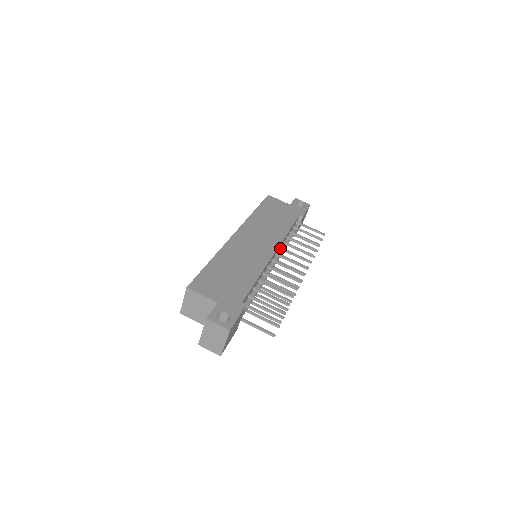
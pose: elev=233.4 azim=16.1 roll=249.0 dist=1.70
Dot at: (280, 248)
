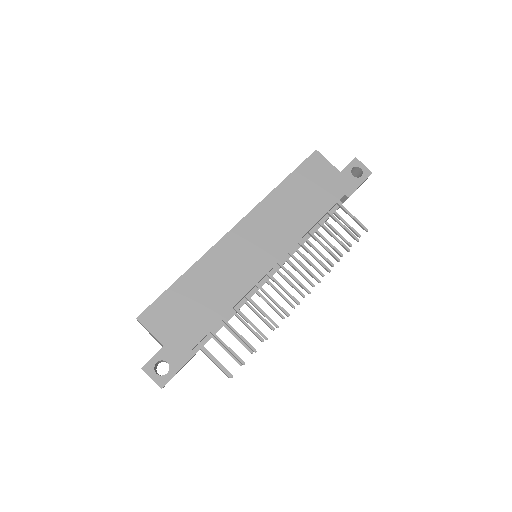
Dot at: (288, 253)
